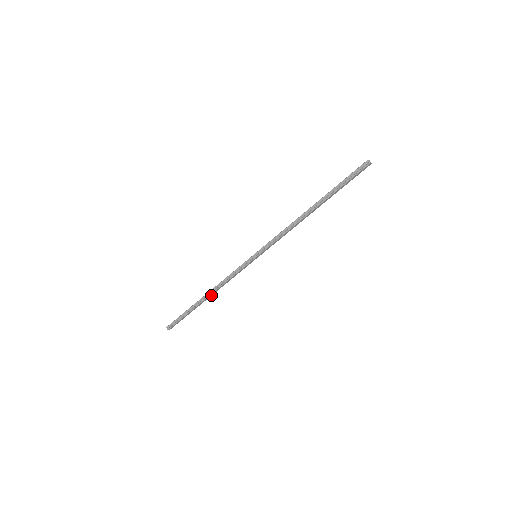
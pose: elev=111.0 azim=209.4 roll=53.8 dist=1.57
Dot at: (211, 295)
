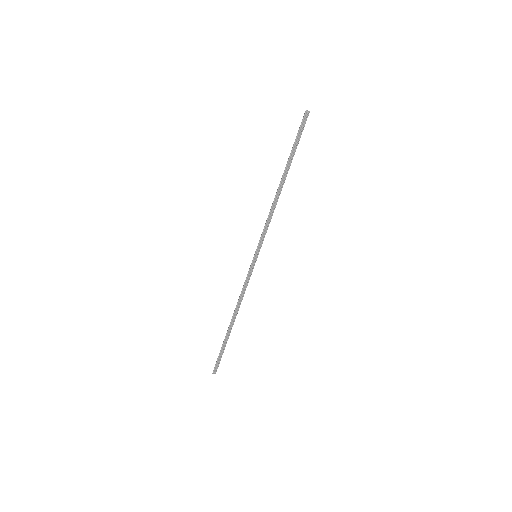
Dot at: occluded
